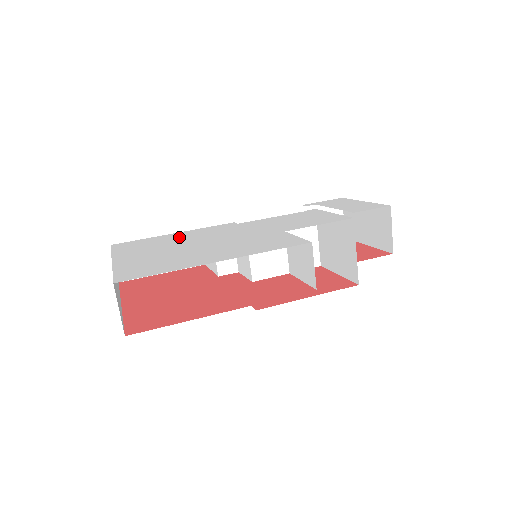
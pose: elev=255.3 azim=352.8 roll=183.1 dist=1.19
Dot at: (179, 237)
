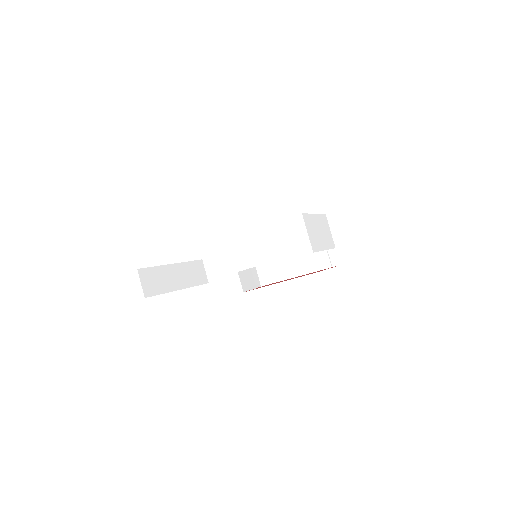
Dot at: occluded
